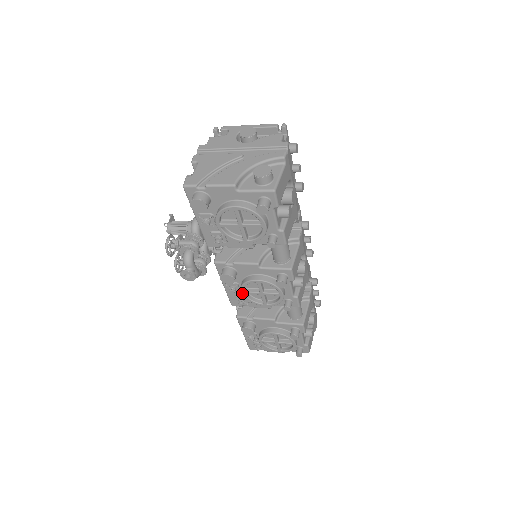
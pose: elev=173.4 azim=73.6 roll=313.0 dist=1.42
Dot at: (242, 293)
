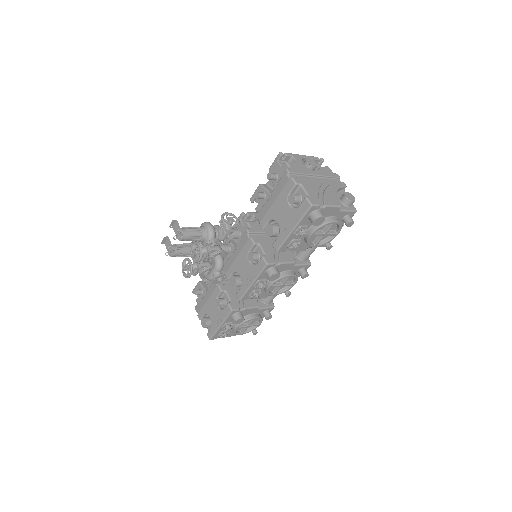
Dot at: (269, 287)
